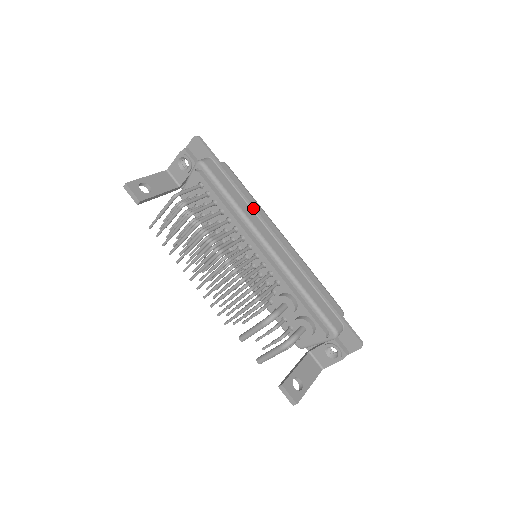
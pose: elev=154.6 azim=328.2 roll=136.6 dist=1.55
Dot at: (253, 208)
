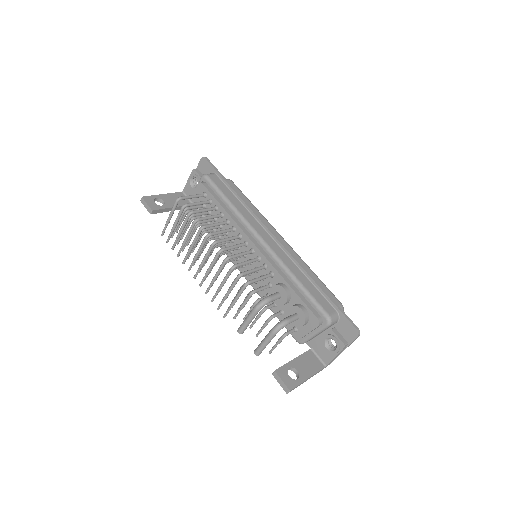
Dot at: (250, 211)
